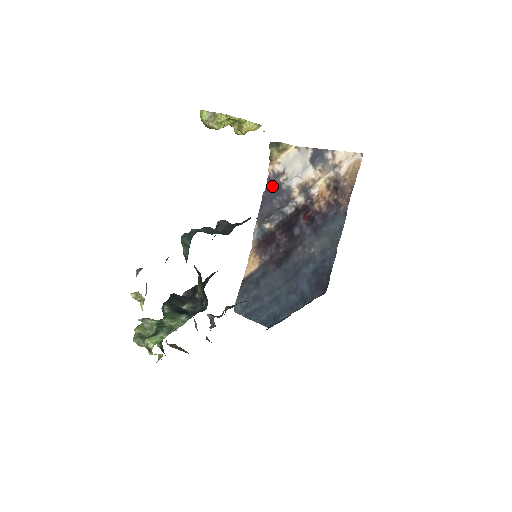
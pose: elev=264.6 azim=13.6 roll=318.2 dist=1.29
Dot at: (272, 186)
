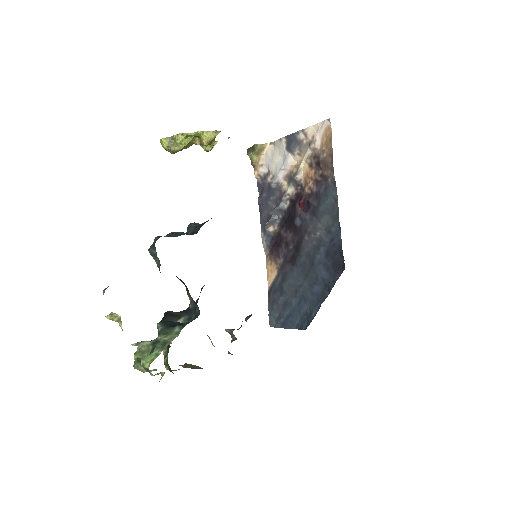
Dot at: (263, 190)
